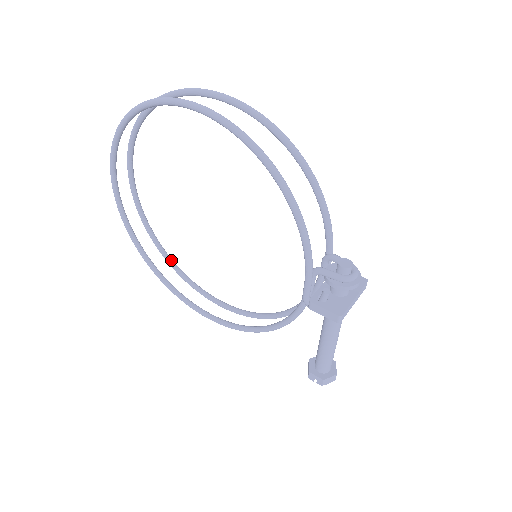
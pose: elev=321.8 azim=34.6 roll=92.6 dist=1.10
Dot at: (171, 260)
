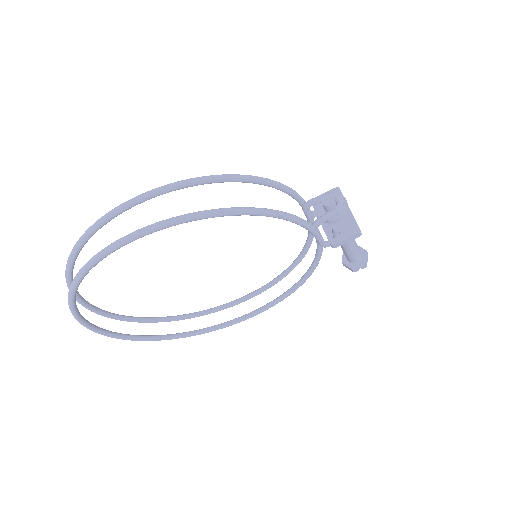
Dot at: (183, 316)
